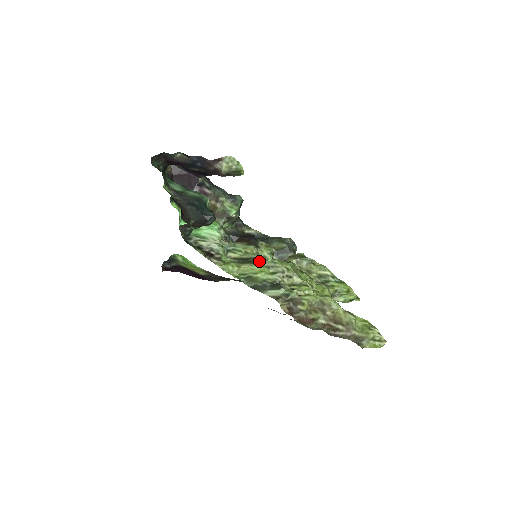
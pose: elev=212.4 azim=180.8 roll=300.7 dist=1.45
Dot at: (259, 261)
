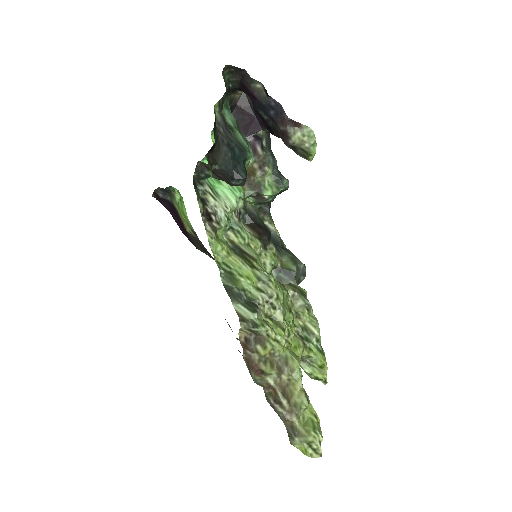
Dot at: (255, 265)
